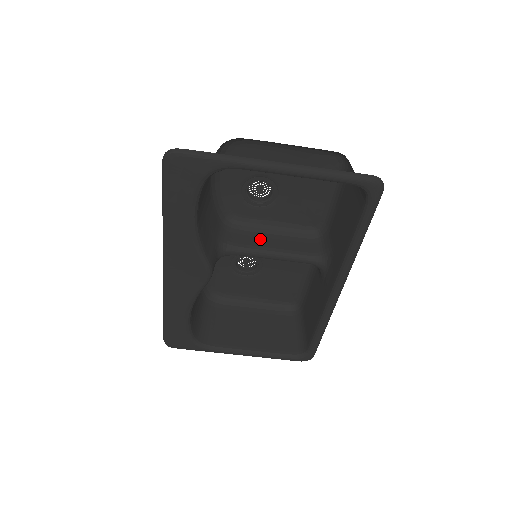
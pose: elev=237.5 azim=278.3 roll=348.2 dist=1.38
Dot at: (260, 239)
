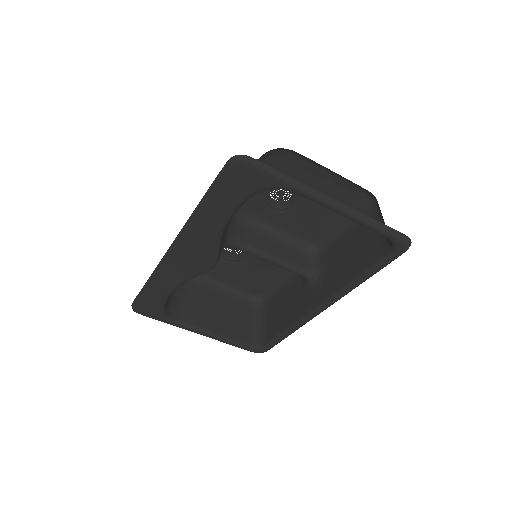
Dot at: (263, 240)
